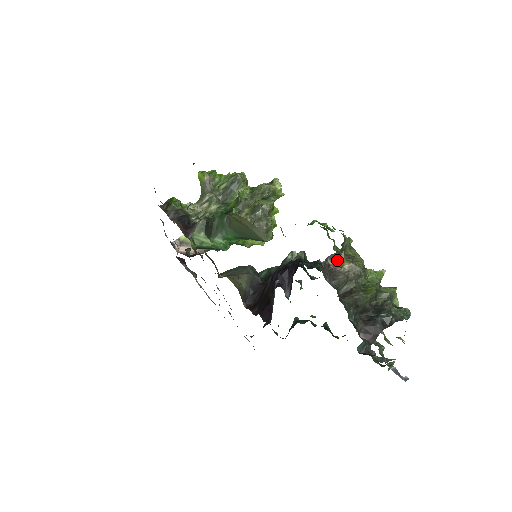
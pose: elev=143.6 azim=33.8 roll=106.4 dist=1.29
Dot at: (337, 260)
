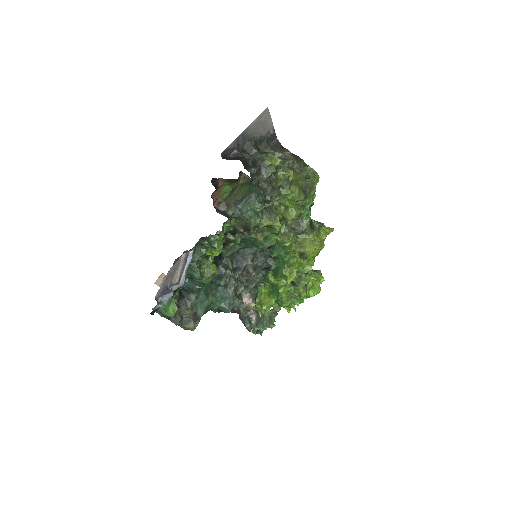
Dot at: occluded
